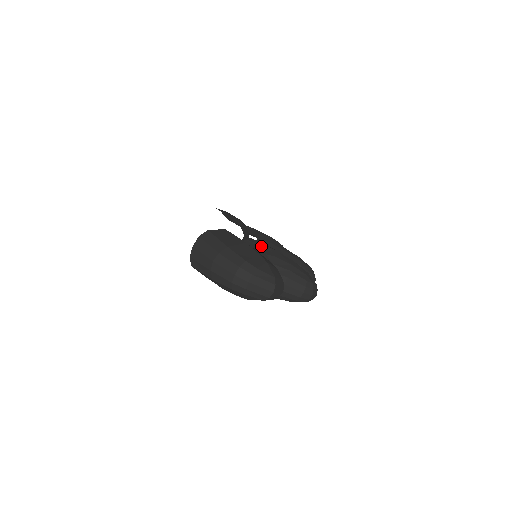
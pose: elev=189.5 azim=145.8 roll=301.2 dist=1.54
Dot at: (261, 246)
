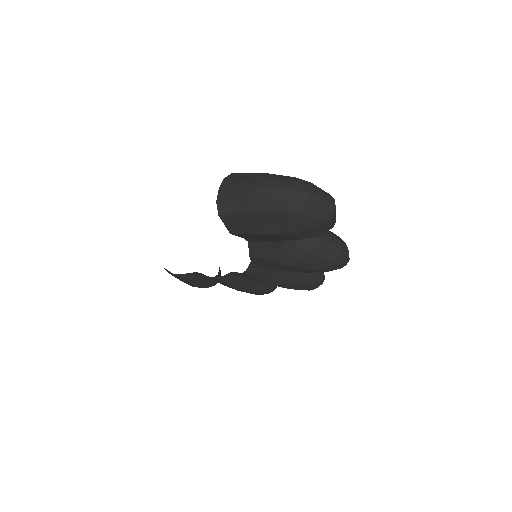
Dot at: occluded
